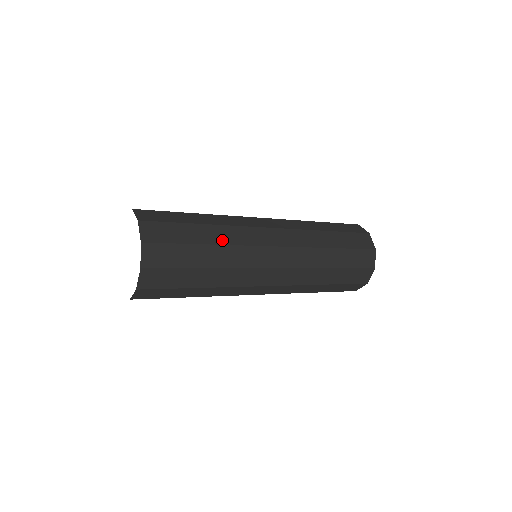
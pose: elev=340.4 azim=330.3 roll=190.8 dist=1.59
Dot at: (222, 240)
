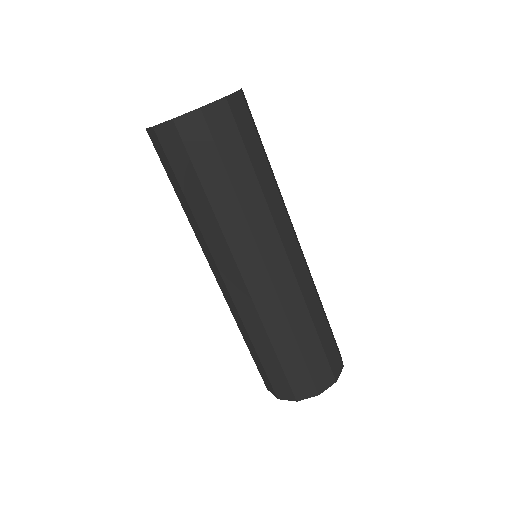
Dot at: occluded
